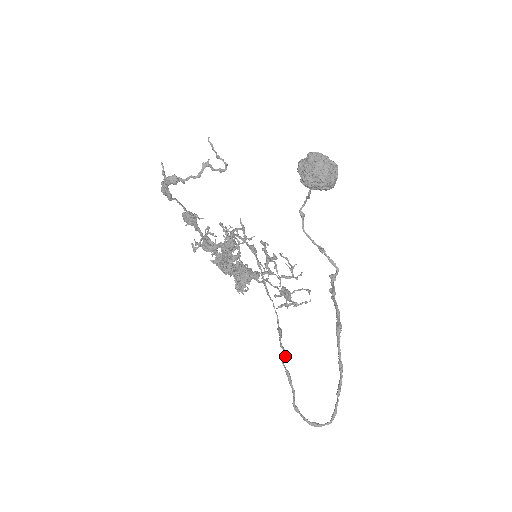
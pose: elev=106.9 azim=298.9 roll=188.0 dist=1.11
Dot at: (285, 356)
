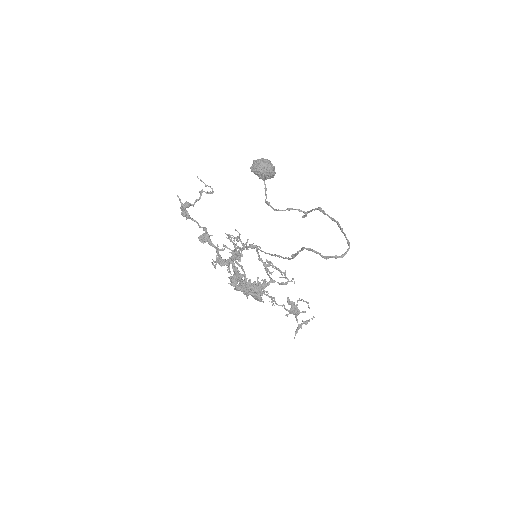
Dot at: (303, 248)
